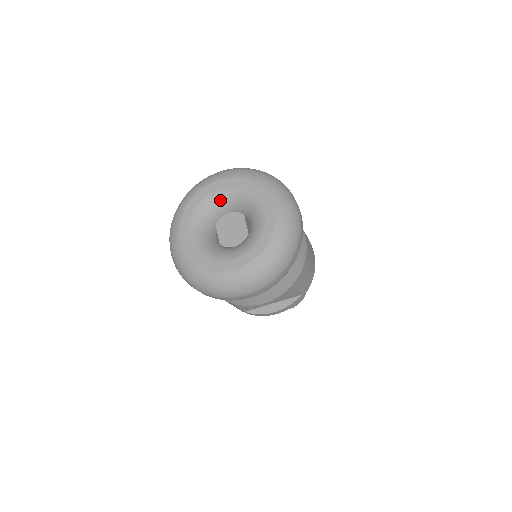
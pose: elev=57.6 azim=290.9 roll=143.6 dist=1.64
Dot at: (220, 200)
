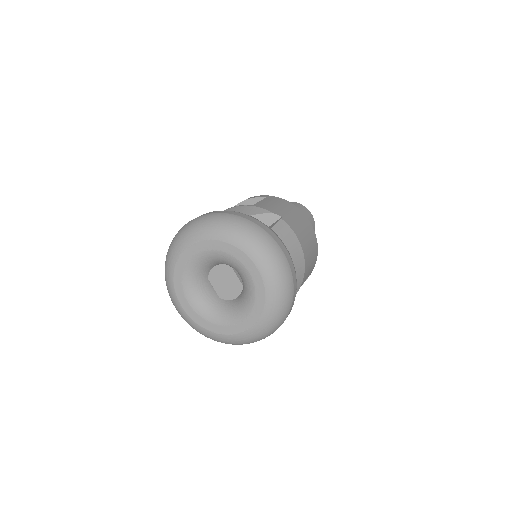
Dot at: (202, 262)
